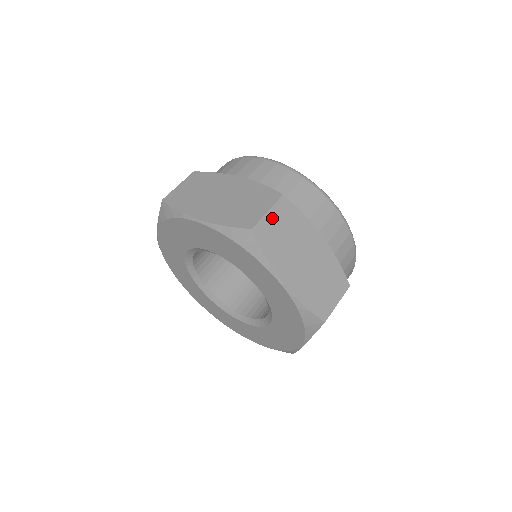
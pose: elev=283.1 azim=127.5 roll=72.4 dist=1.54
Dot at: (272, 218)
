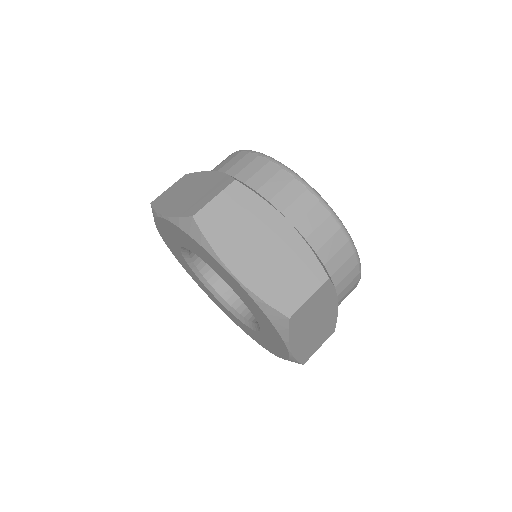
Dot at: (310, 302)
